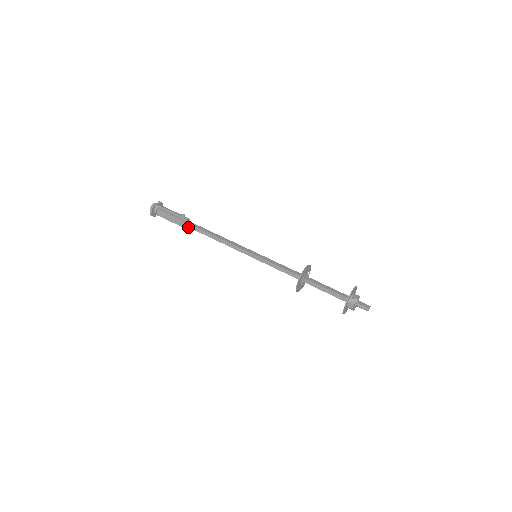
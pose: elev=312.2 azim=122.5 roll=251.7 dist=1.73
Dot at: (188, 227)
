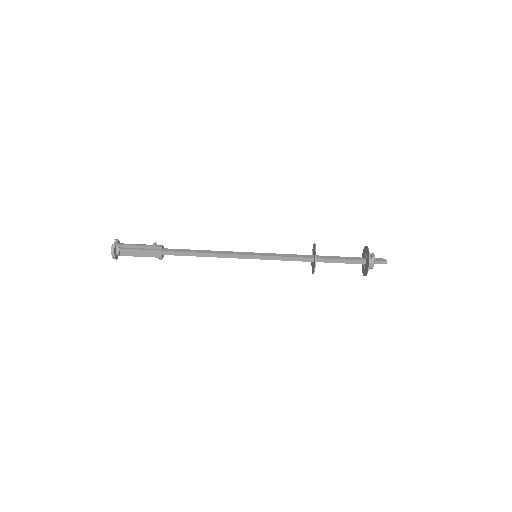
Dot at: (163, 255)
